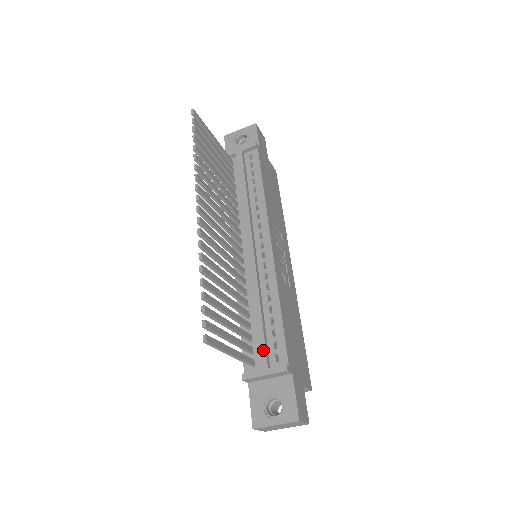
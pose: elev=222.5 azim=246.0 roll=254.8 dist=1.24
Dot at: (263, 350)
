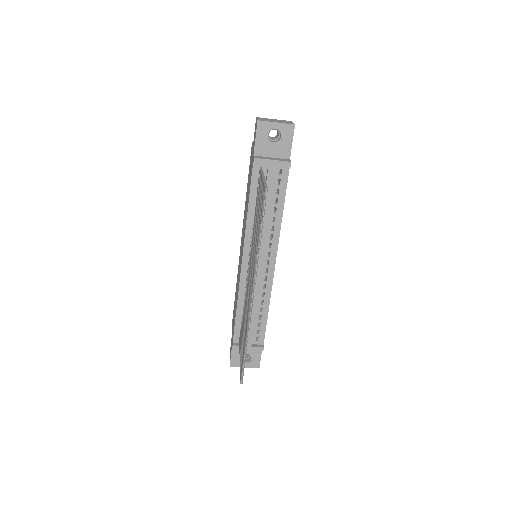
Dot at: (251, 336)
